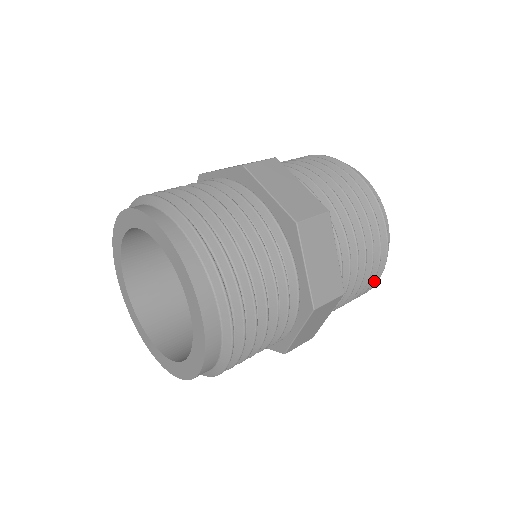
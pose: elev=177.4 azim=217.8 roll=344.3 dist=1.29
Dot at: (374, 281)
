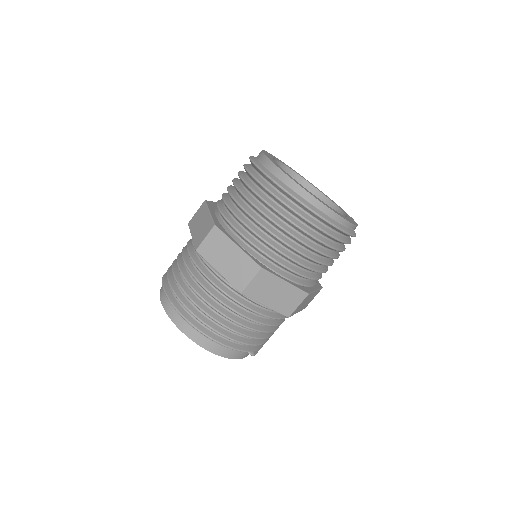
Dot at: (326, 223)
